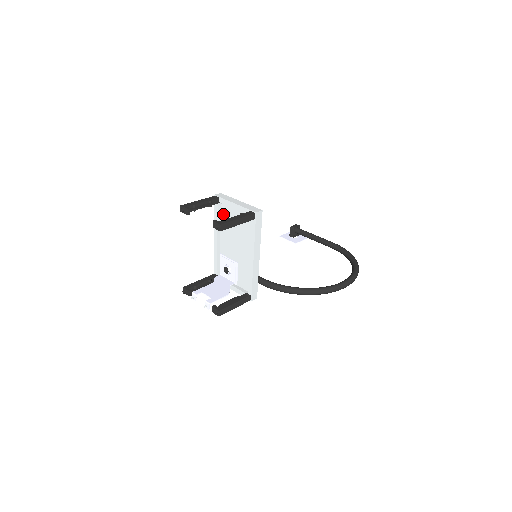
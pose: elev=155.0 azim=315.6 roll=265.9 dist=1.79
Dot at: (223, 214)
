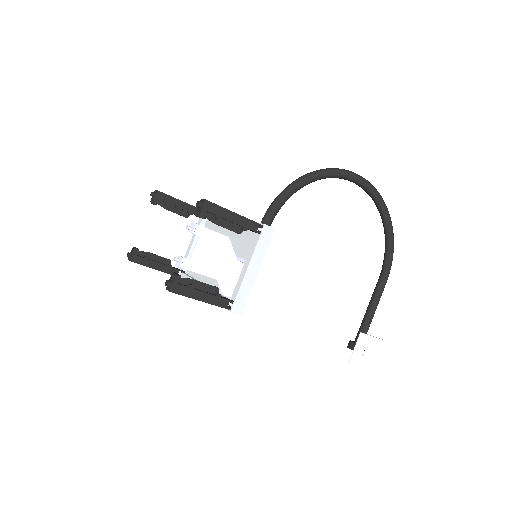
Dot at: (194, 273)
